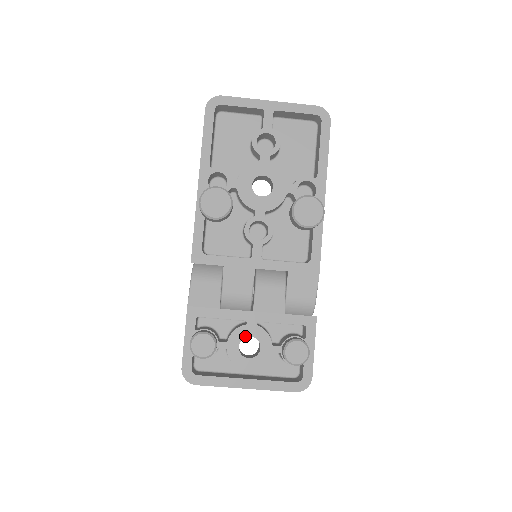
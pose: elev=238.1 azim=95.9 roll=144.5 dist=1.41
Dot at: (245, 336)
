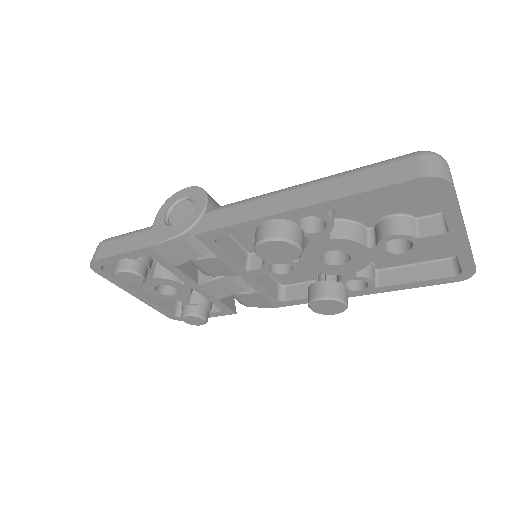
Dot at: (172, 286)
